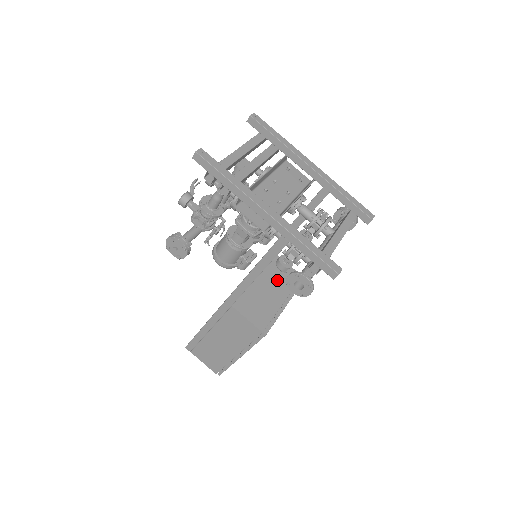
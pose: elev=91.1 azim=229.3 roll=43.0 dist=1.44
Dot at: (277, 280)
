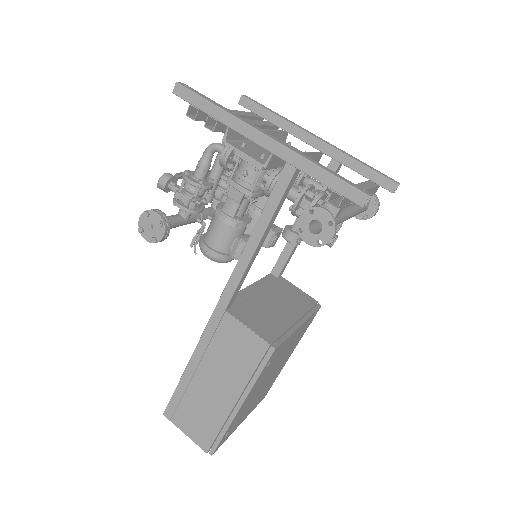
Dot at: (285, 299)
